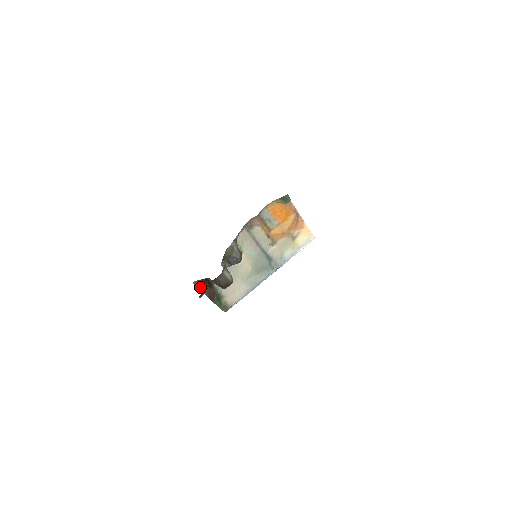
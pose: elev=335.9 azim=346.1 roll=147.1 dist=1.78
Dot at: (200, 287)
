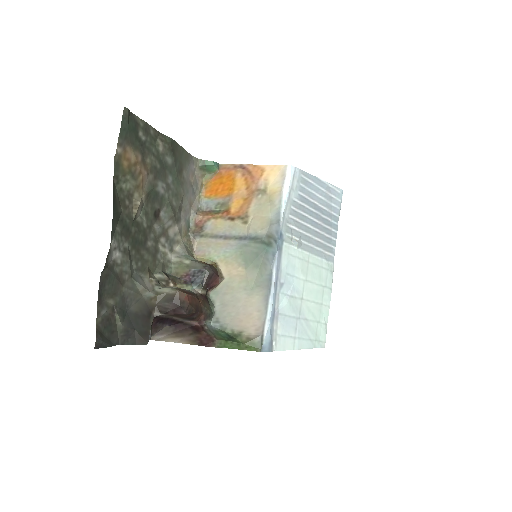
Dot at: (174, 340)
